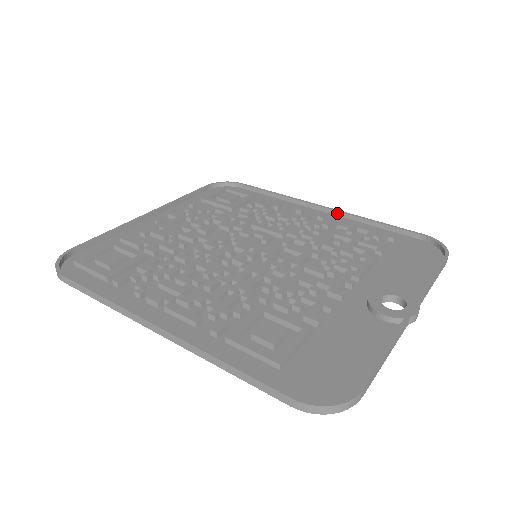
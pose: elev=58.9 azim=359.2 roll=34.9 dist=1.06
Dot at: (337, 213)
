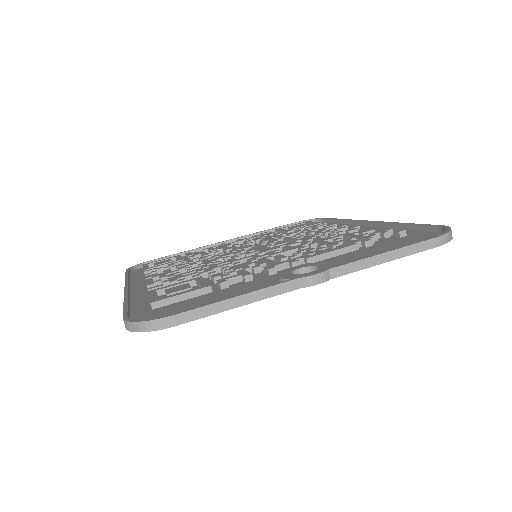
Dot at: (377, 224)
